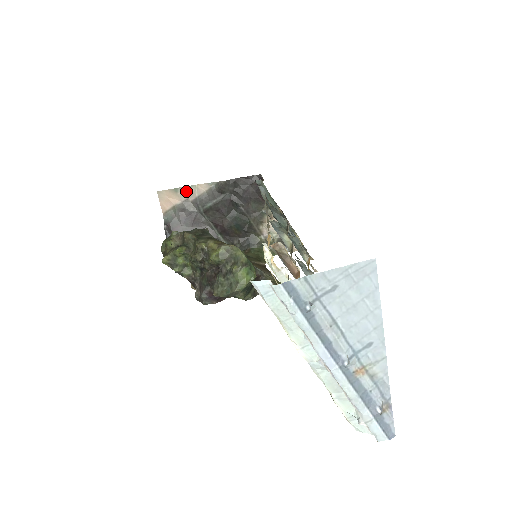
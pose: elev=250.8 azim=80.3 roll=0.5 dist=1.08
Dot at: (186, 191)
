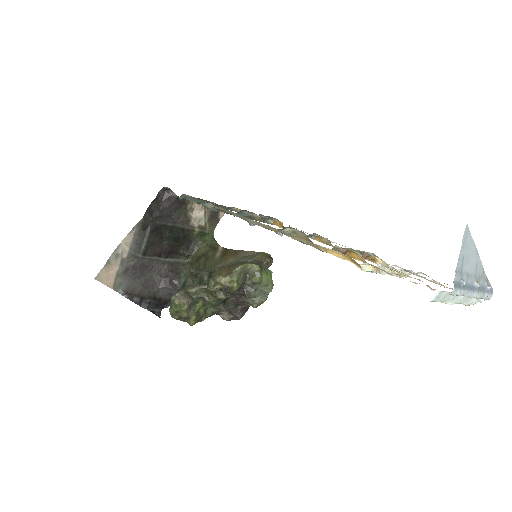
Dot at: (116, 255)
